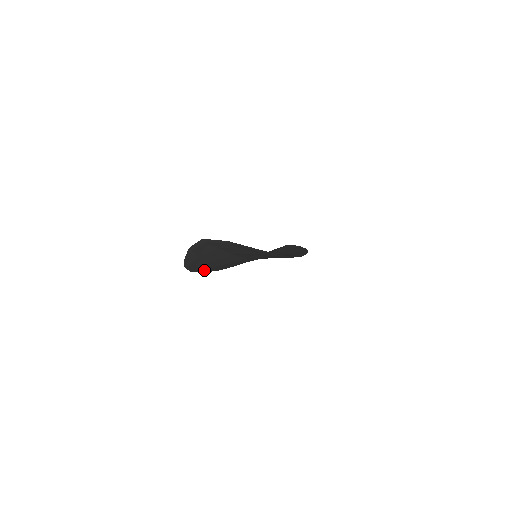
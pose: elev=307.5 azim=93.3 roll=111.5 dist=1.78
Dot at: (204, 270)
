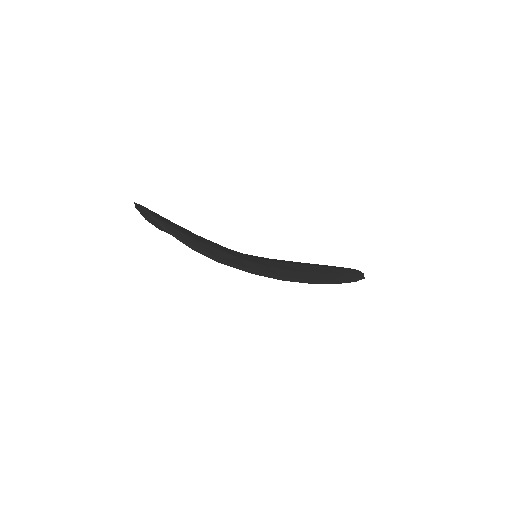
Dot at: occluded
